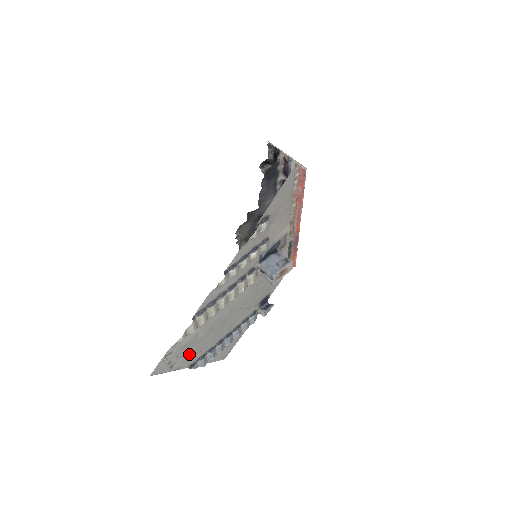
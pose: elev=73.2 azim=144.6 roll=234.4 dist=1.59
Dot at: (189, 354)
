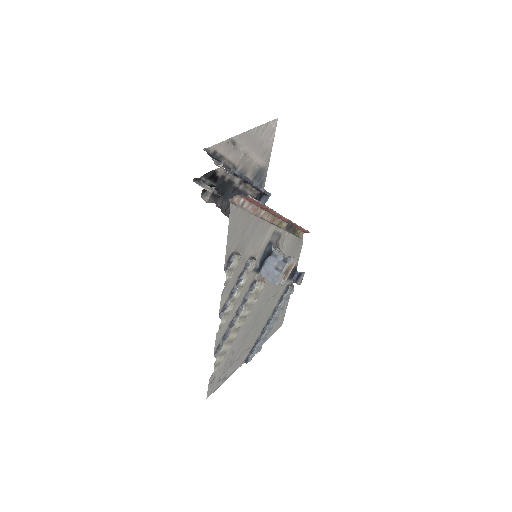
Dot at: (236, 360)
